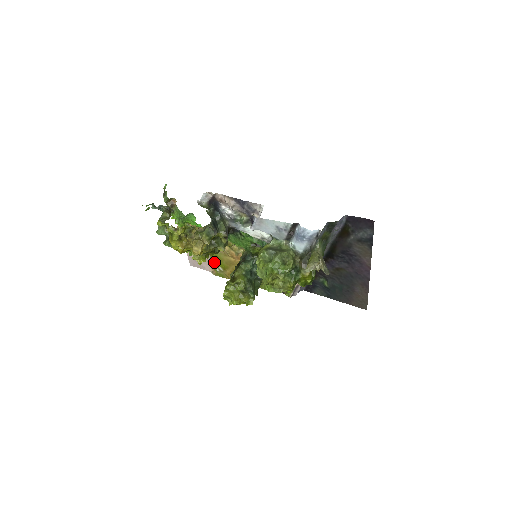
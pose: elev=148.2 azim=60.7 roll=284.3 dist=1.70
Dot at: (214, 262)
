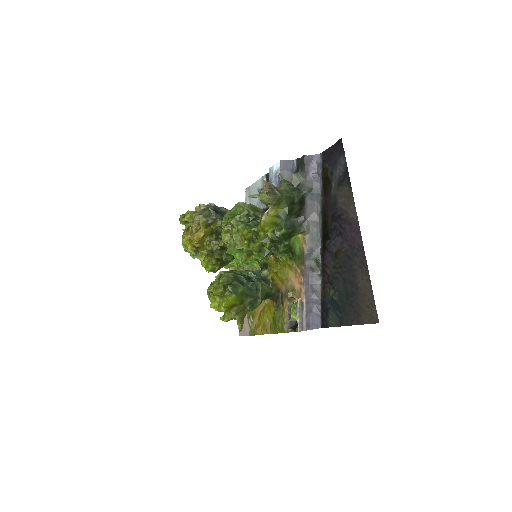
Dot at: (248, 312)
